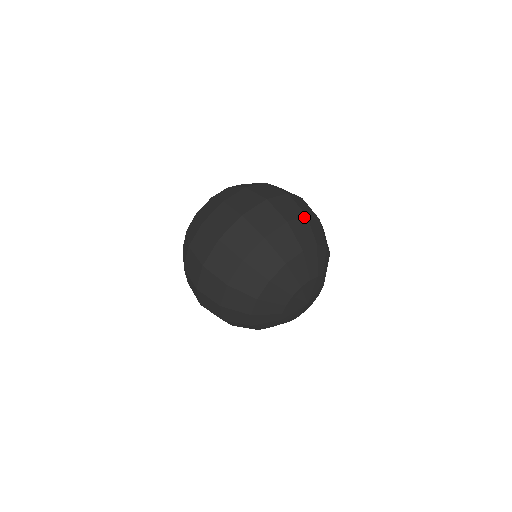
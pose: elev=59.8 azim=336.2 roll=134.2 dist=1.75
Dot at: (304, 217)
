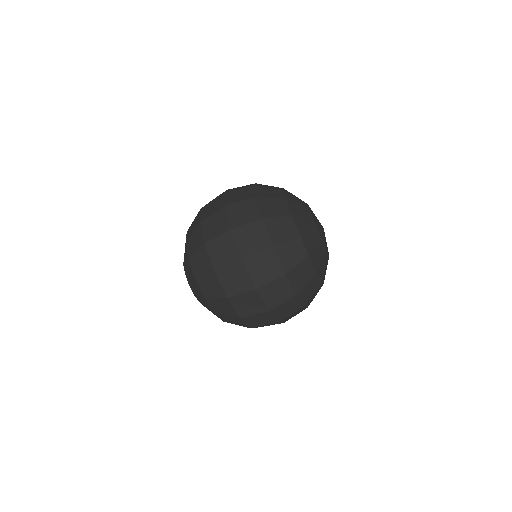
Dot at: (254, 187)
